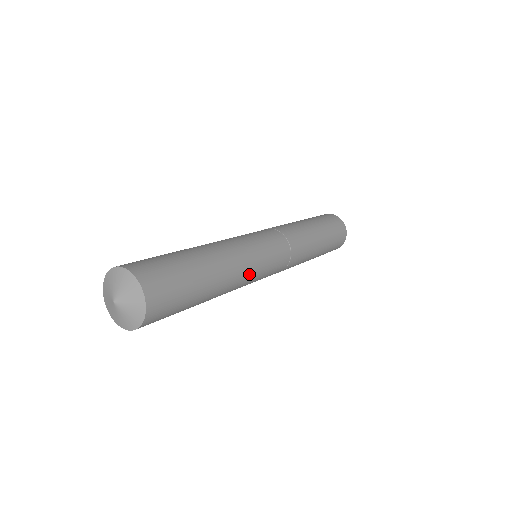
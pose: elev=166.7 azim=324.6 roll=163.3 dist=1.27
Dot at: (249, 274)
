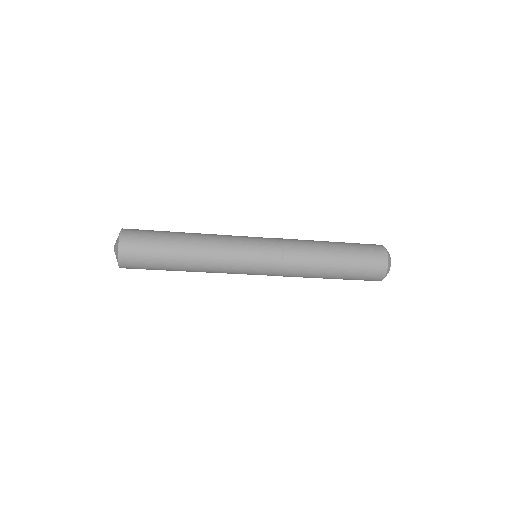
Dot at: (222, 269)
